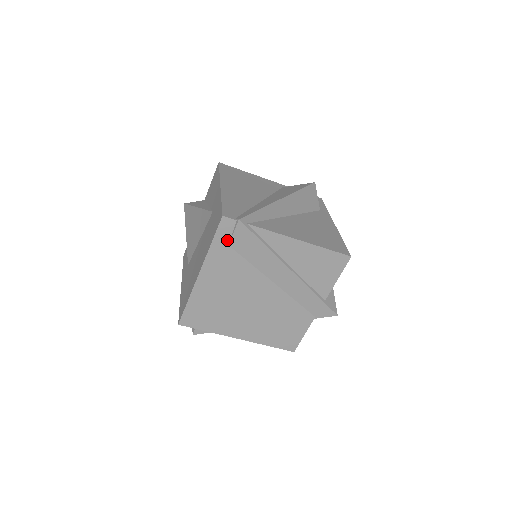
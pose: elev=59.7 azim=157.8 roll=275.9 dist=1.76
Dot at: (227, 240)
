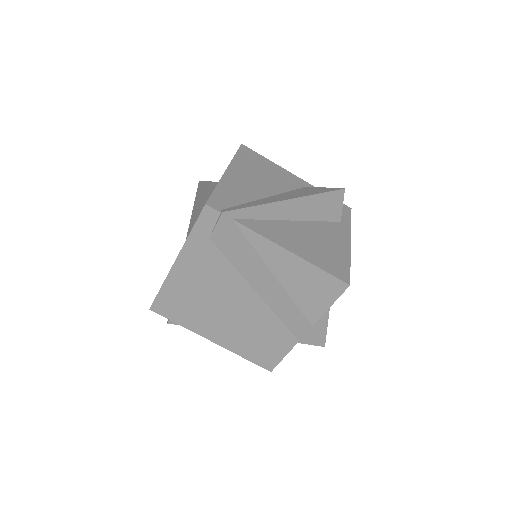
Dot at: (208, 232)
